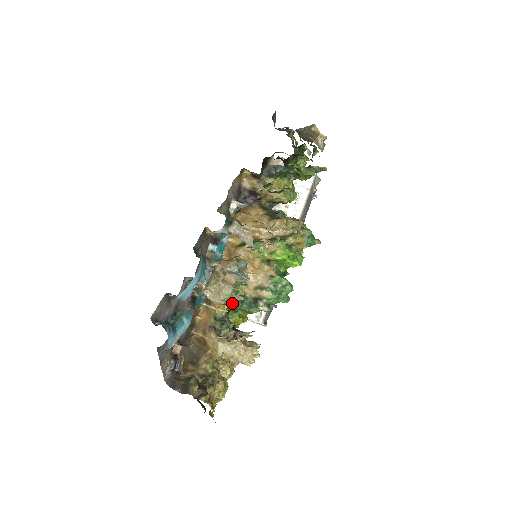
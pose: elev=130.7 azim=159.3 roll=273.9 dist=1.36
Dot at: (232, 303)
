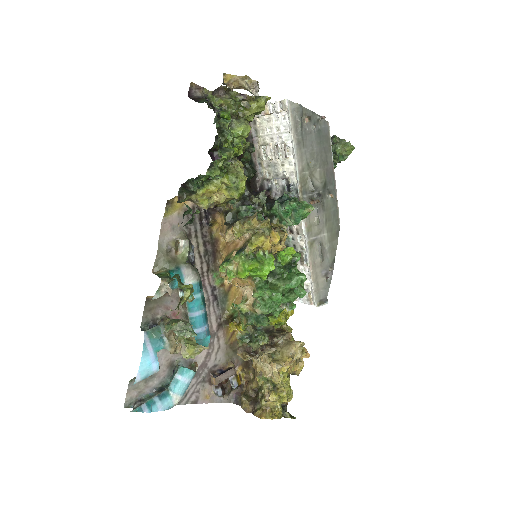
Dot at: (244, 322)
